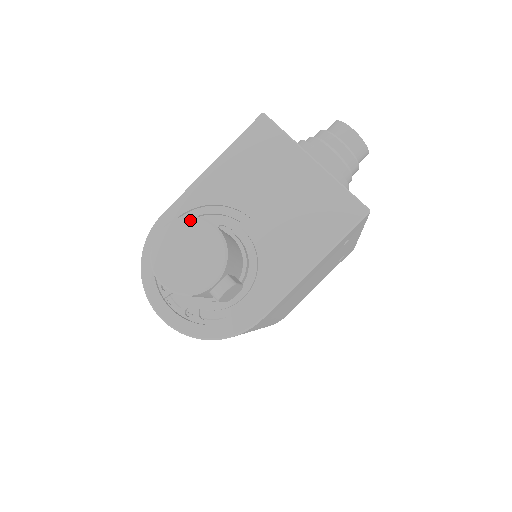
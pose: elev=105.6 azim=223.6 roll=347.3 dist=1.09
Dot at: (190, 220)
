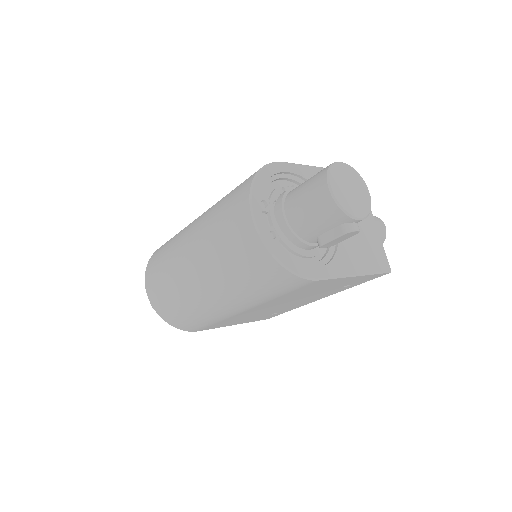
Dot at: (358, 174)
